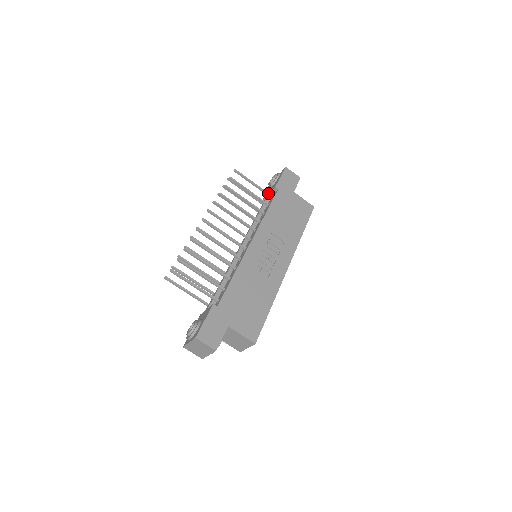
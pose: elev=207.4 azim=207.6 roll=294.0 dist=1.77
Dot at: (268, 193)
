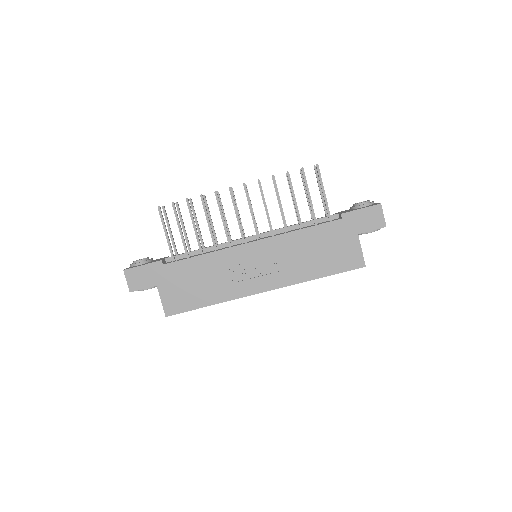
Dot at: occluded
